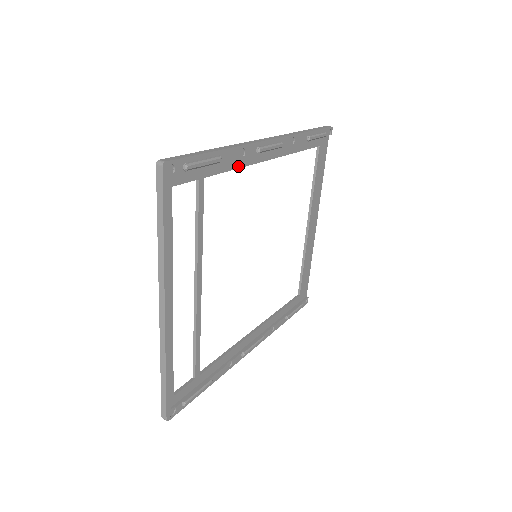
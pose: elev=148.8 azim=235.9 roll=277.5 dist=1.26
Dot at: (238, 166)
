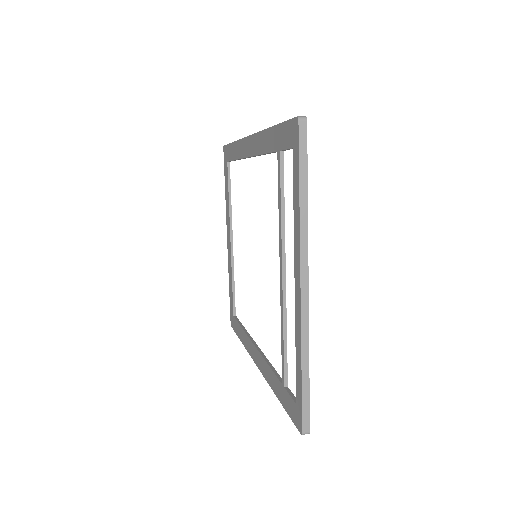
Dot at: occluded
